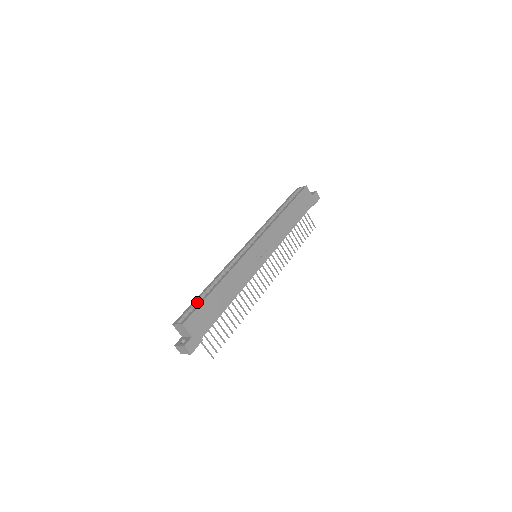
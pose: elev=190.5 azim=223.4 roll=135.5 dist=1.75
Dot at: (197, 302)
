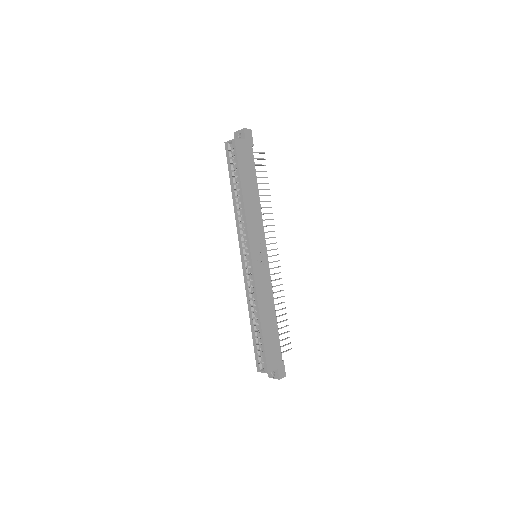
Dot at: (257, 342)
